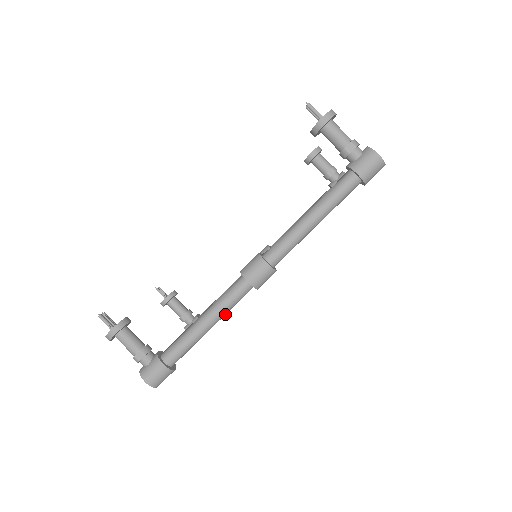
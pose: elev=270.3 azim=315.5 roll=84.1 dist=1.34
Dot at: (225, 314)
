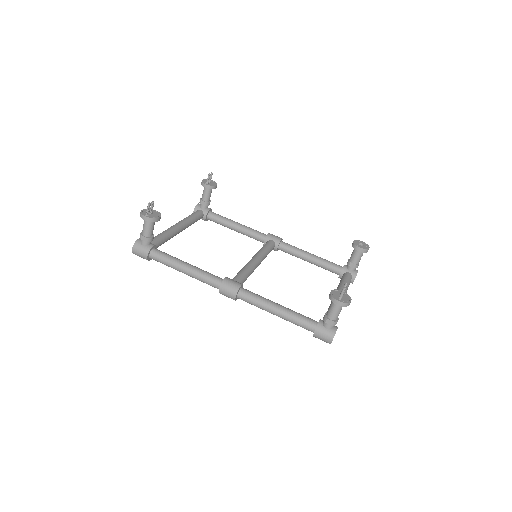
Dot at: (196, 278)
